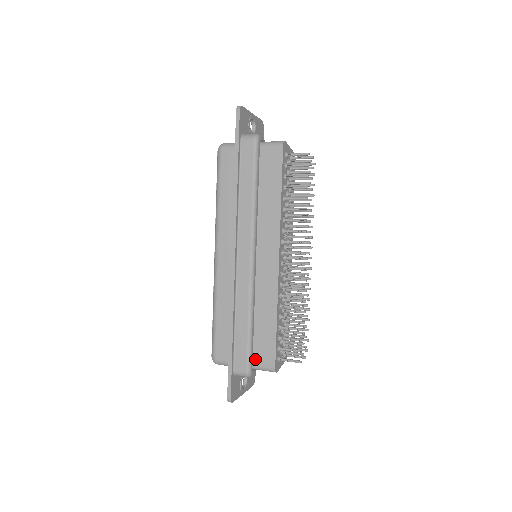
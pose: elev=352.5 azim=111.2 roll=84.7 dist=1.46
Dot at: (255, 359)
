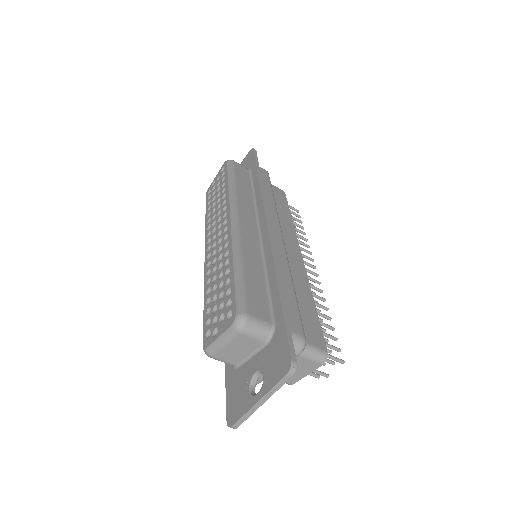
Dot at: occluded
